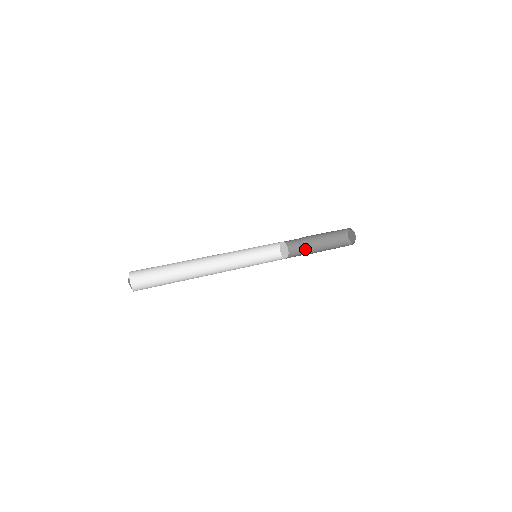
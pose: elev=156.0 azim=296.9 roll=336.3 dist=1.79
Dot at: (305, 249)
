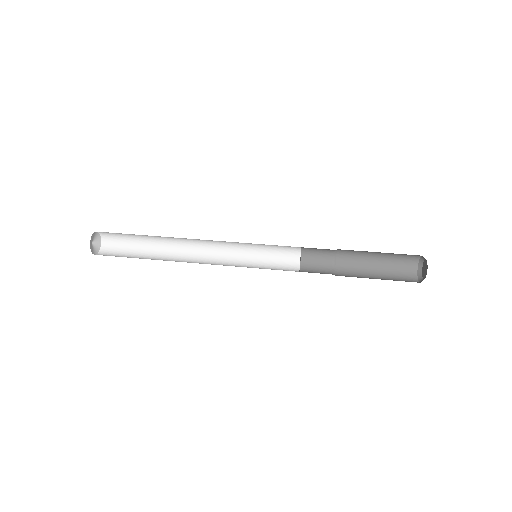
Dot at: (341, 275)
